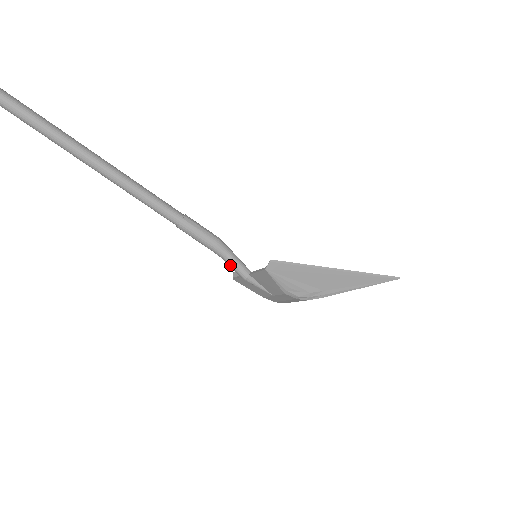
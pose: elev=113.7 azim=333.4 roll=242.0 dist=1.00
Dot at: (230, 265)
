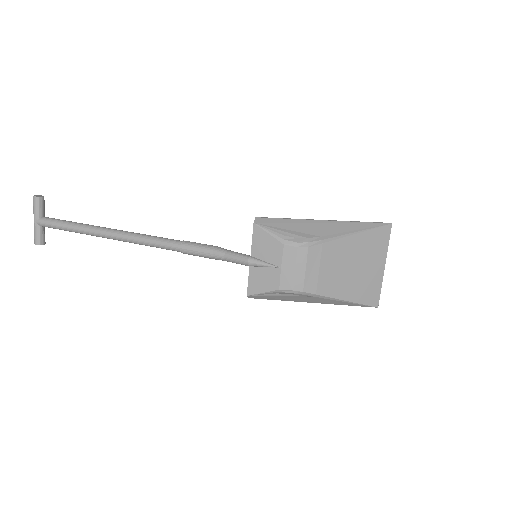
Dot at: (231, 257)
